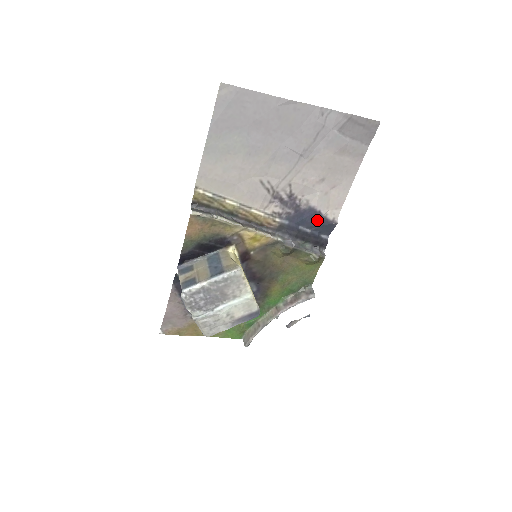
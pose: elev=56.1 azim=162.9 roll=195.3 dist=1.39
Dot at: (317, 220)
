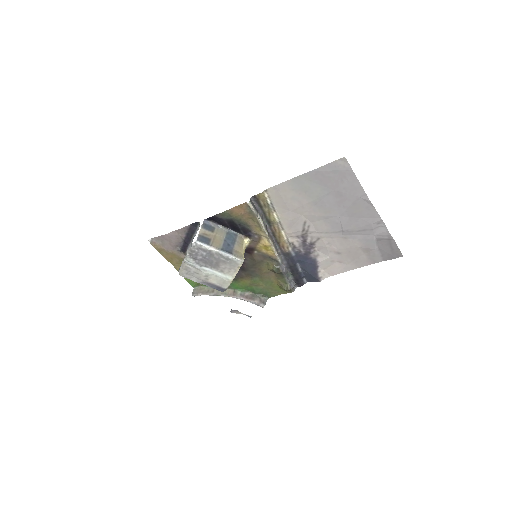
Dot at: (311, 269)
